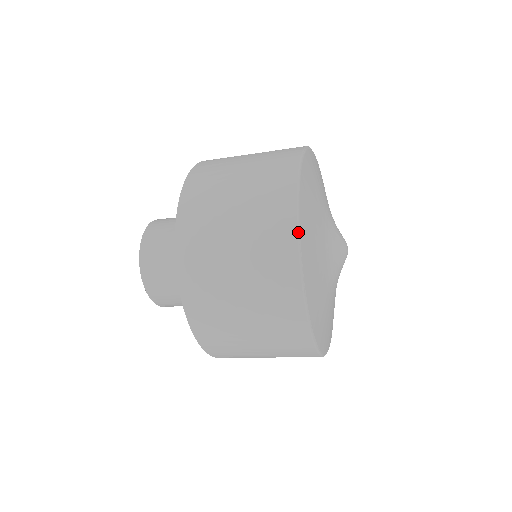
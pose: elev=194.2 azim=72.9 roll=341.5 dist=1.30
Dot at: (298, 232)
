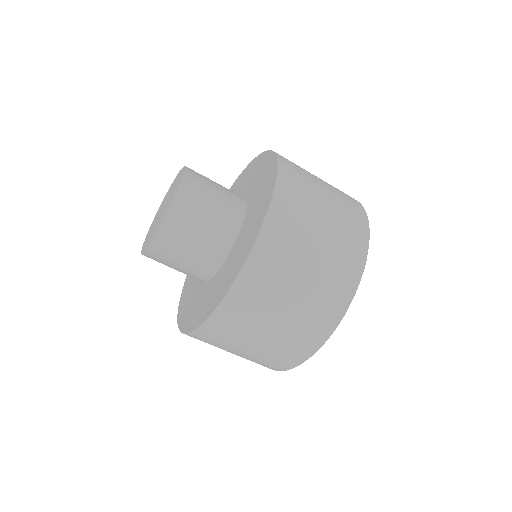
Dot at: occluded
